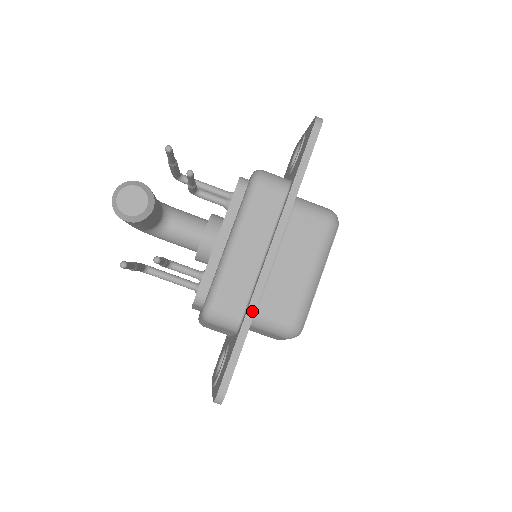
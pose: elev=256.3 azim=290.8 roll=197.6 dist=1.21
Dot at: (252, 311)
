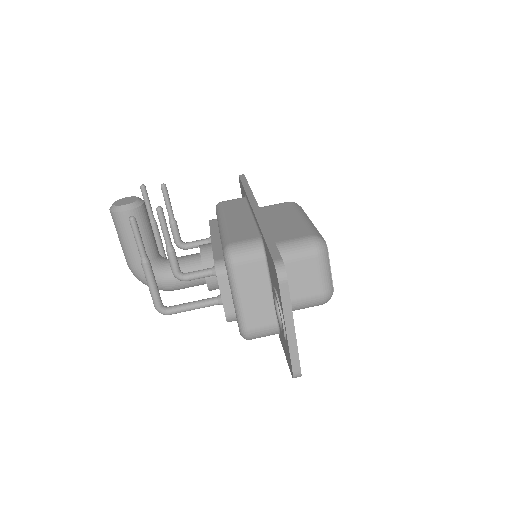
Dot at: (263, 225)
